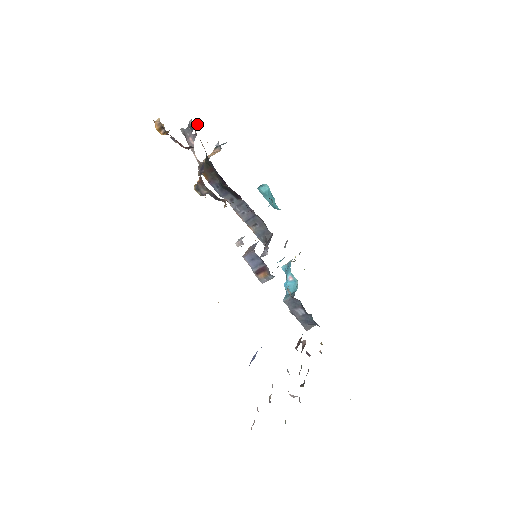
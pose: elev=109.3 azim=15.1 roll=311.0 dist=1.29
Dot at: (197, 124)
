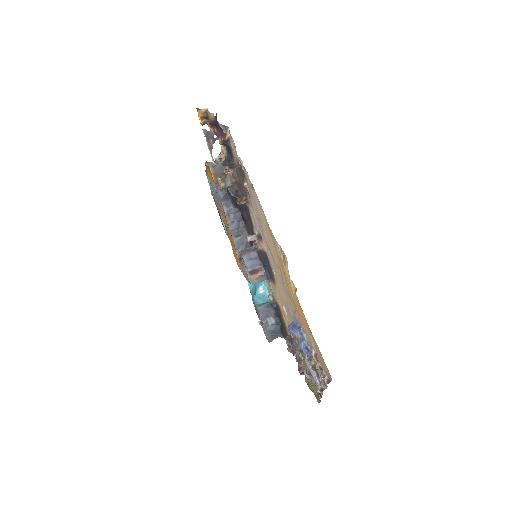
Dot at: occluded
